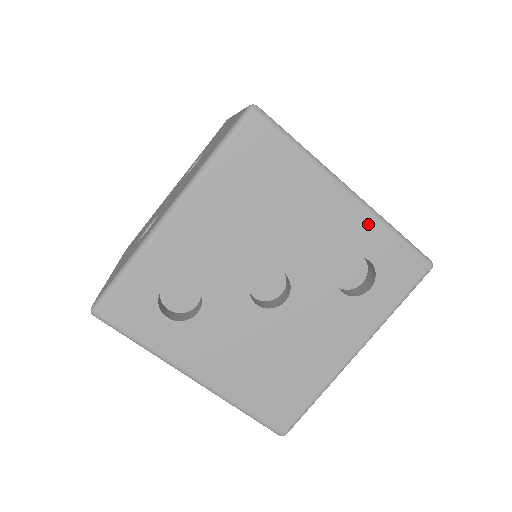
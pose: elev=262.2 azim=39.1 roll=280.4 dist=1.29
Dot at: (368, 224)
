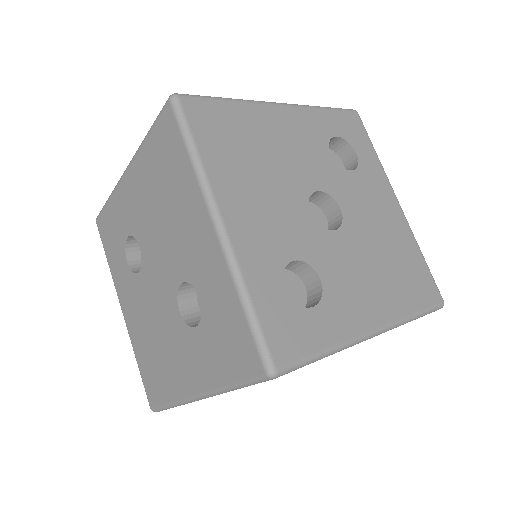
Dot at: (310, 114)
